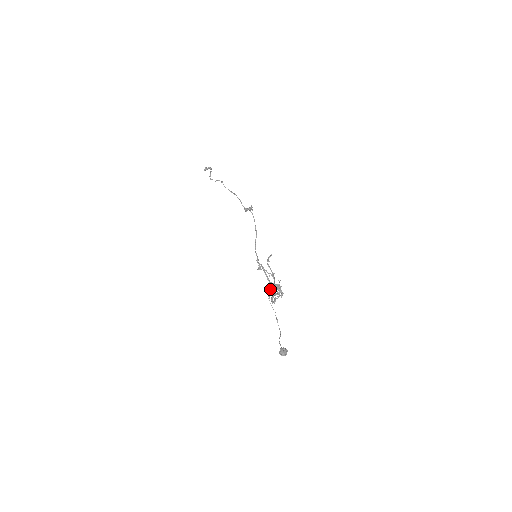
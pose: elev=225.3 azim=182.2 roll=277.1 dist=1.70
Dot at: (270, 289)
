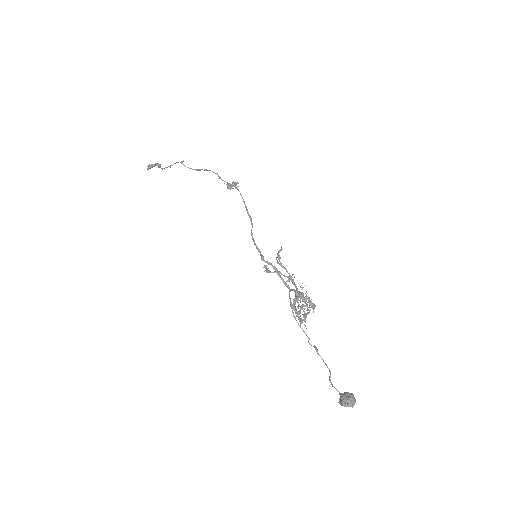
Dot at: (293, 300)
